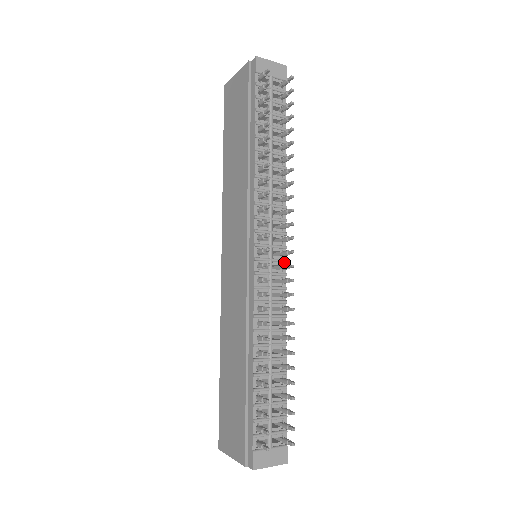
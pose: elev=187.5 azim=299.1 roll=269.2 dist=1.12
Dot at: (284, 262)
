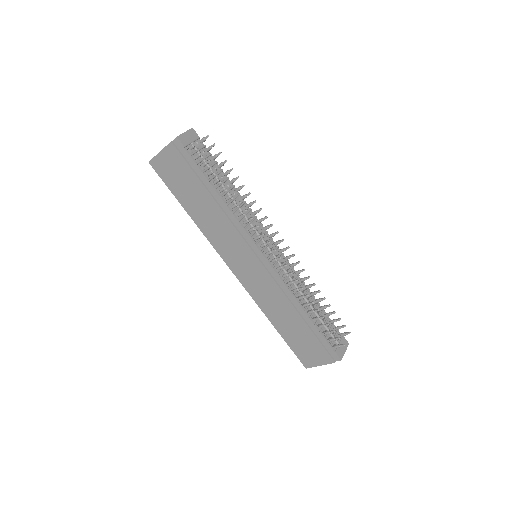
Dot at: (277, 248)
